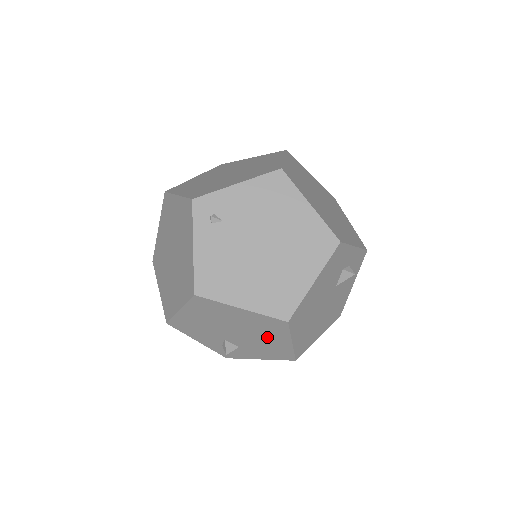
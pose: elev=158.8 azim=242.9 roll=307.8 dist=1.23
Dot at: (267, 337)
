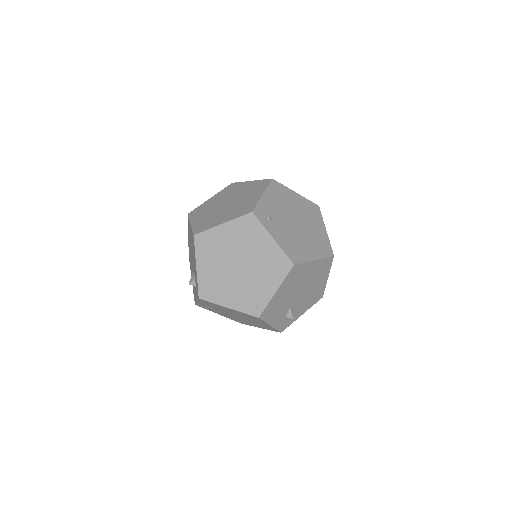
Dot at: (317, 282)
